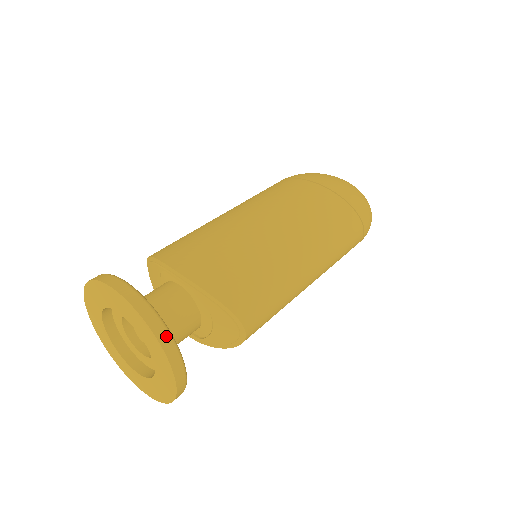
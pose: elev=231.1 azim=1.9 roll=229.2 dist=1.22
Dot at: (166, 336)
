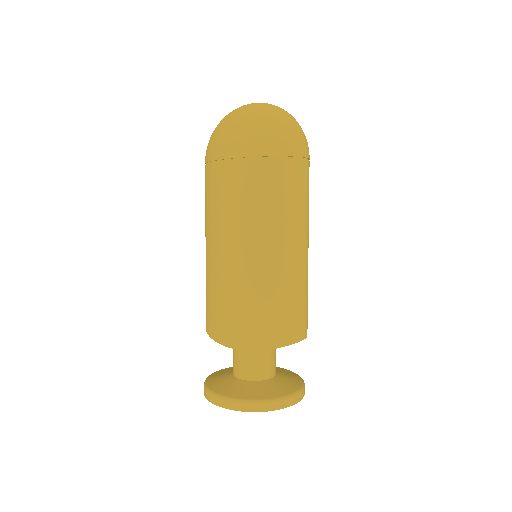
Dot at: (272, 405)
